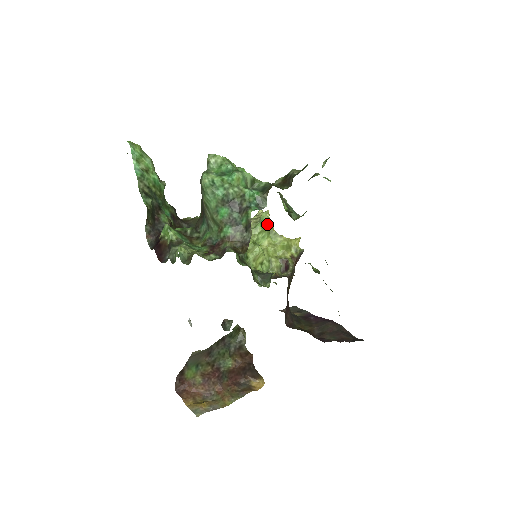
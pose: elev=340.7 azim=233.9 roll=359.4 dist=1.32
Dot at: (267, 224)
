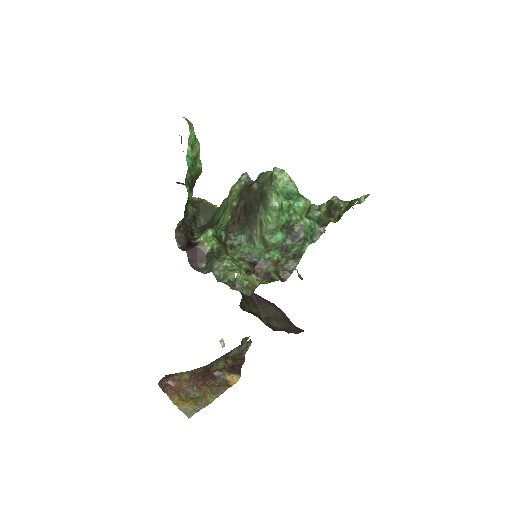
Dot at: occluded
